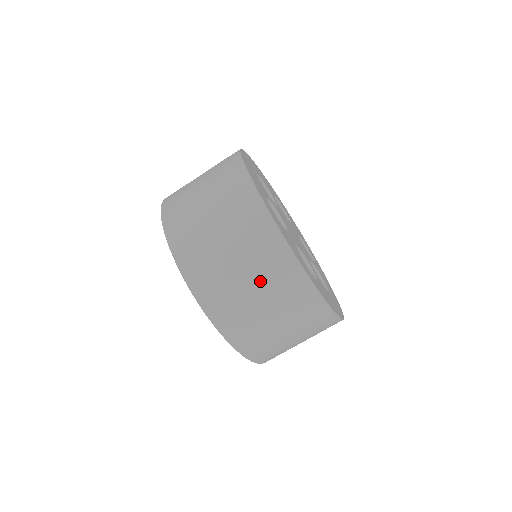
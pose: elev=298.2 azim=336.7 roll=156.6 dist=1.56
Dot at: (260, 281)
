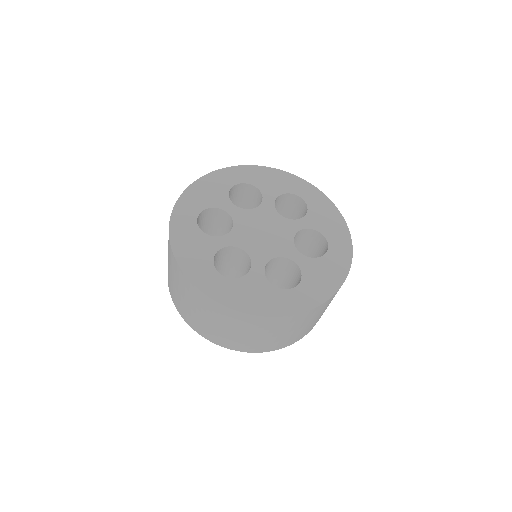
Dot at: (176, 281)
